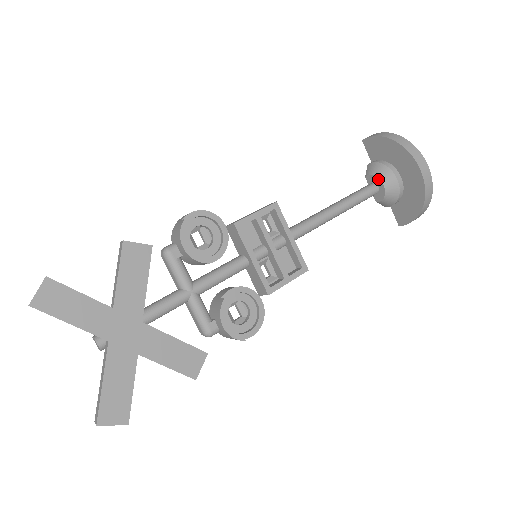
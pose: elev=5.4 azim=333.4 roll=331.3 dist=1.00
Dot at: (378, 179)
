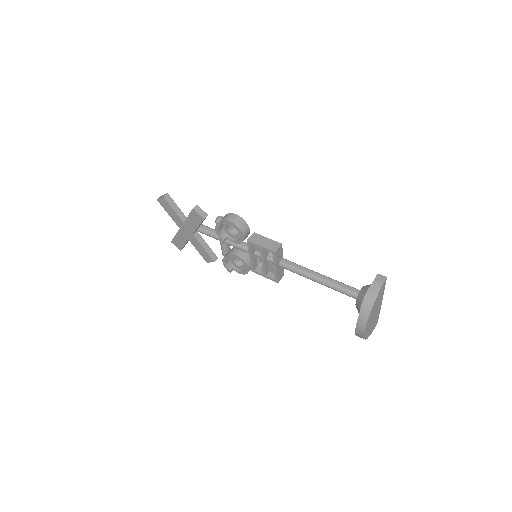
Dot at: (357, 298)
